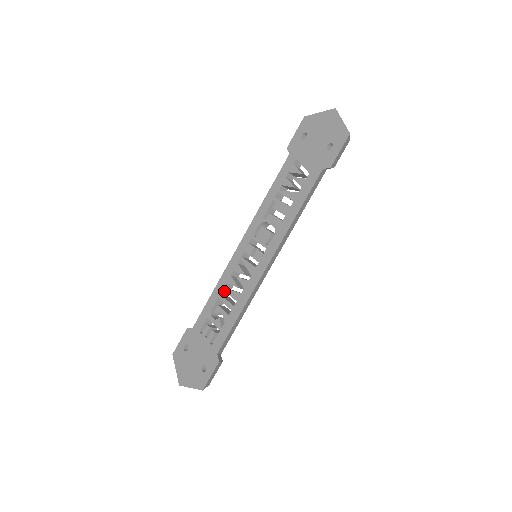
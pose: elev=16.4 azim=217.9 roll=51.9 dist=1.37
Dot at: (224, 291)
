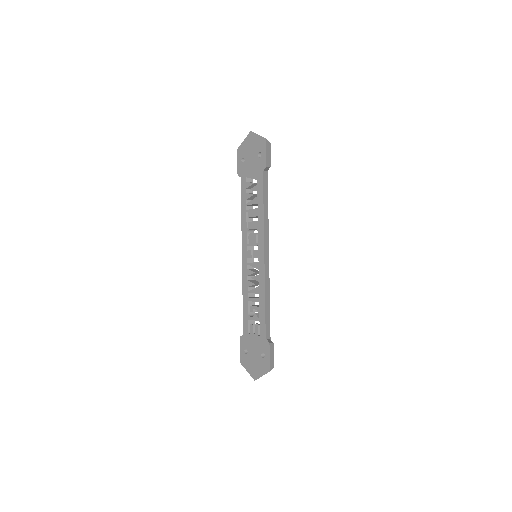
Dot at: (249, 294)
